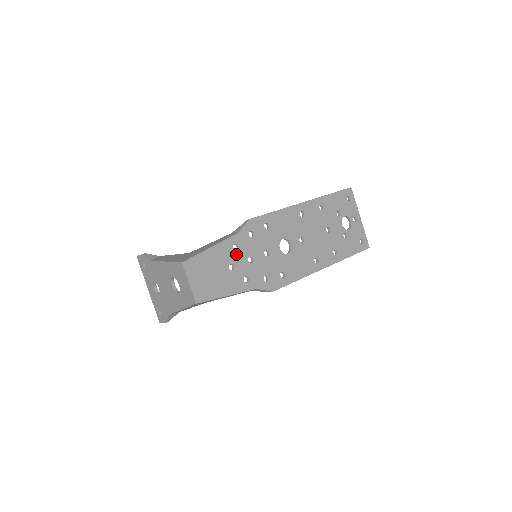
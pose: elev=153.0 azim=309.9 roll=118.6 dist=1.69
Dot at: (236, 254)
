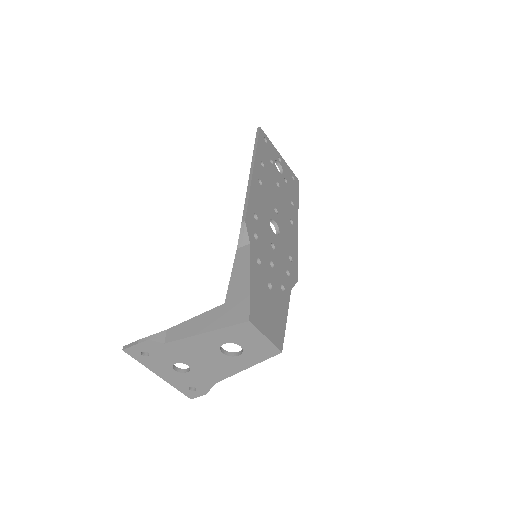
Dot at: (263, 269)
